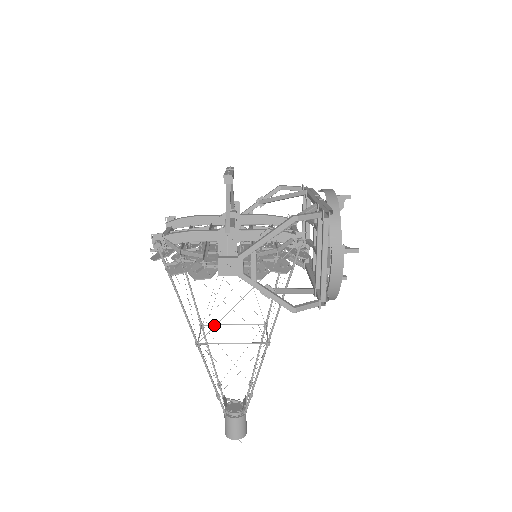
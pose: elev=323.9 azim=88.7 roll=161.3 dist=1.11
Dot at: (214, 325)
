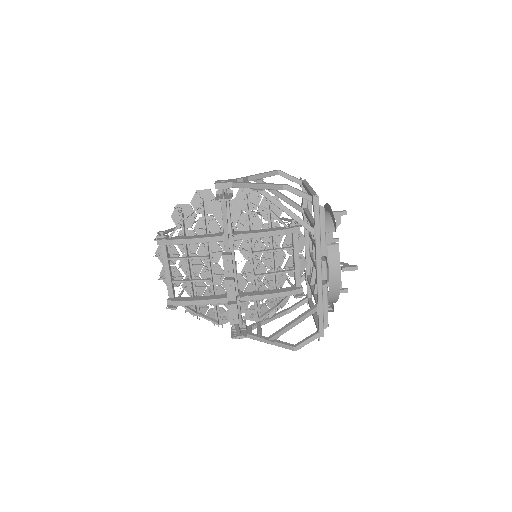
Dot at: occluded
